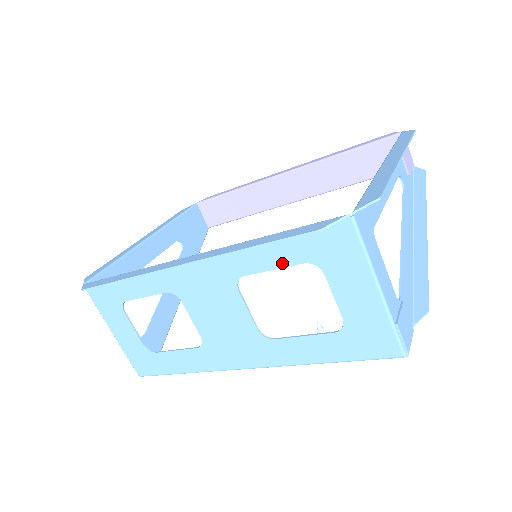
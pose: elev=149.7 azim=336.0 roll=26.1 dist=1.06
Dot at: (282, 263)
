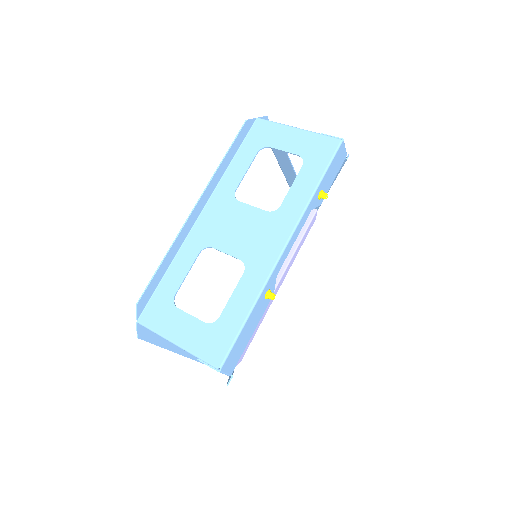
Dot at: (248, 163)
